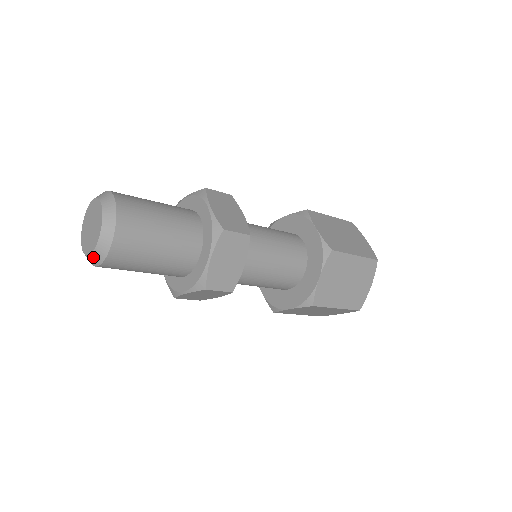
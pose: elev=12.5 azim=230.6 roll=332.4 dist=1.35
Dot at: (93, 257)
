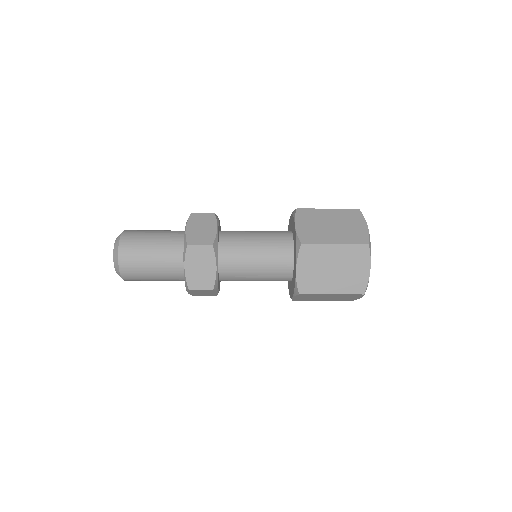
Dot at: occluded
